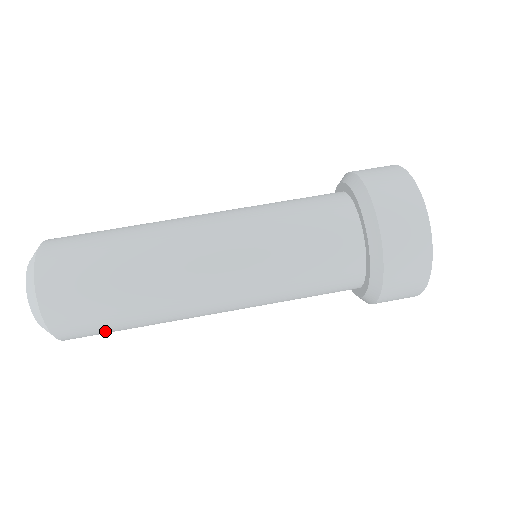
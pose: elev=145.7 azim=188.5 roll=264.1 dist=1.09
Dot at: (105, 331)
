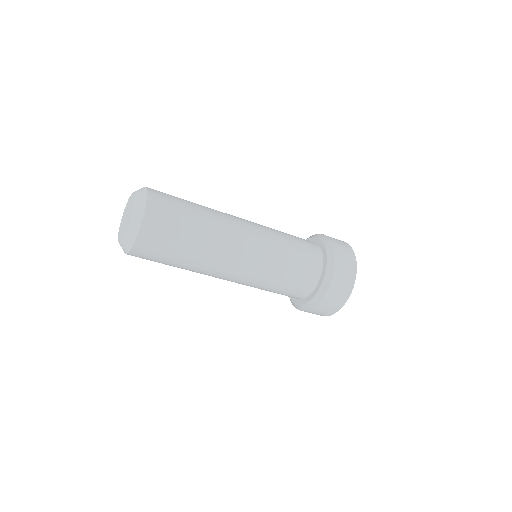
Dot at: (170, 240)
